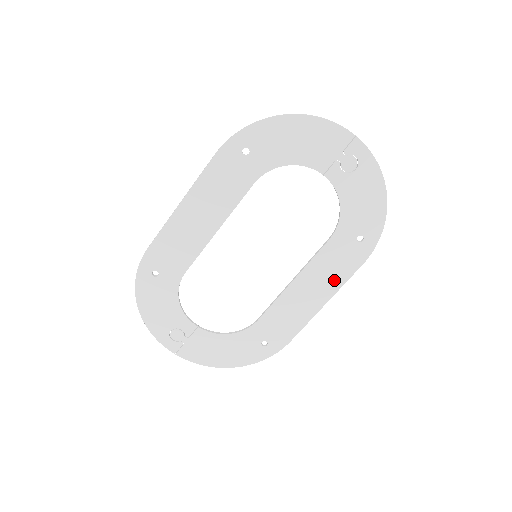
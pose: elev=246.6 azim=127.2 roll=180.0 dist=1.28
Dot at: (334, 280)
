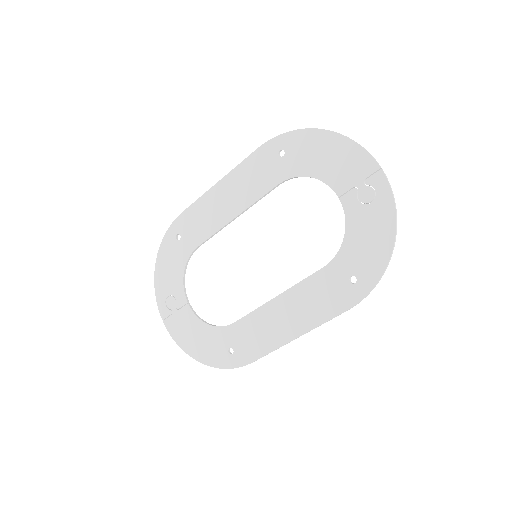
Dot at: (314, 314)
